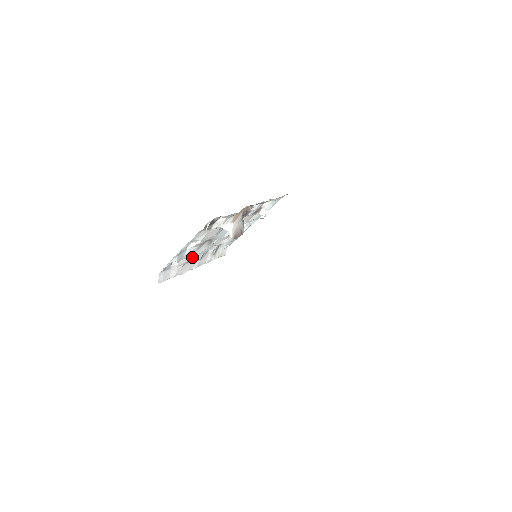
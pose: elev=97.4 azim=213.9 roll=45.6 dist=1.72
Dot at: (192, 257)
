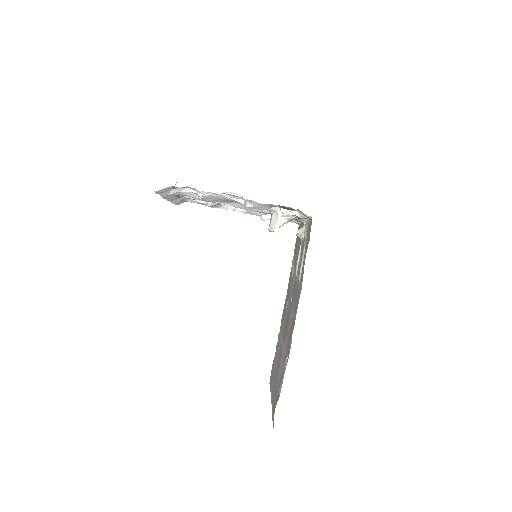
Dot at: occluded
